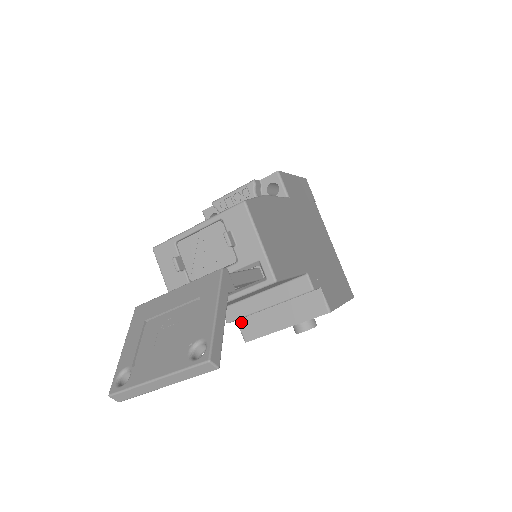
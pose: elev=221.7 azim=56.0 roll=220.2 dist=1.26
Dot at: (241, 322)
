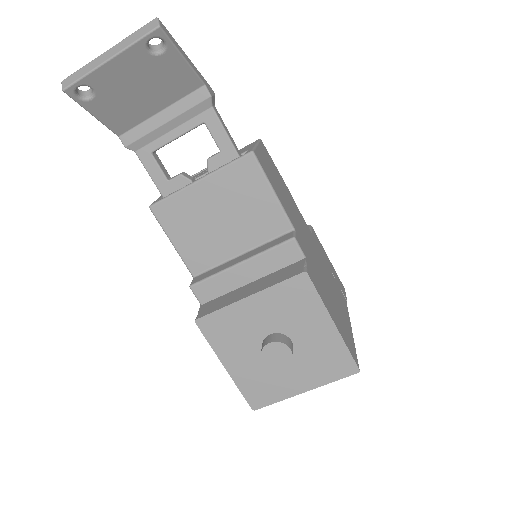
Dot at: (205, 305)
